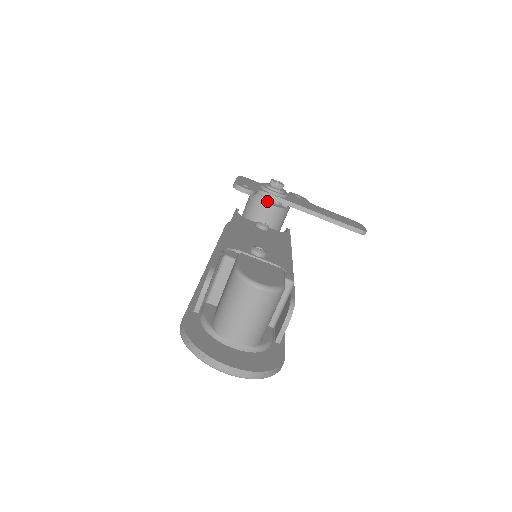
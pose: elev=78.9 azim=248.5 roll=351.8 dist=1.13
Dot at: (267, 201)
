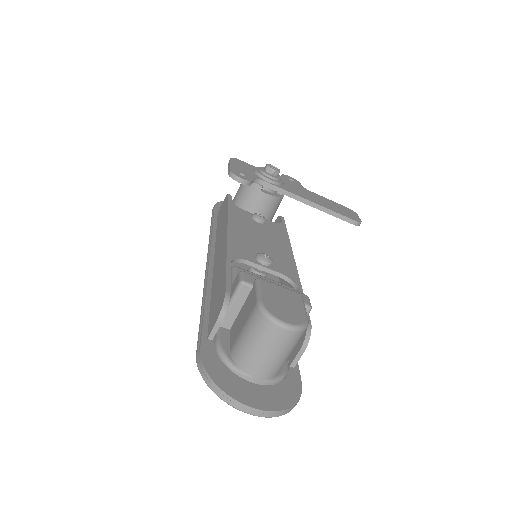
Dot at: (262, 189)
